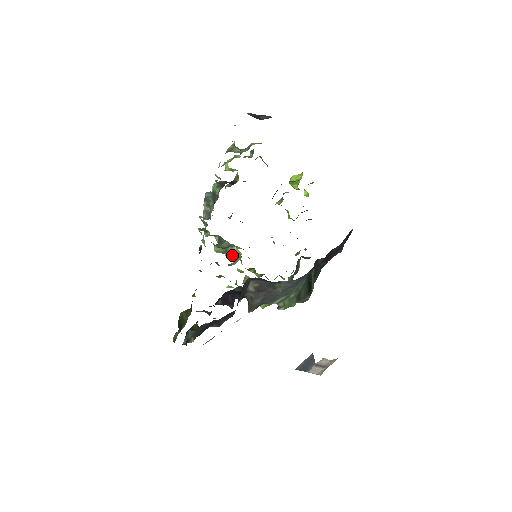
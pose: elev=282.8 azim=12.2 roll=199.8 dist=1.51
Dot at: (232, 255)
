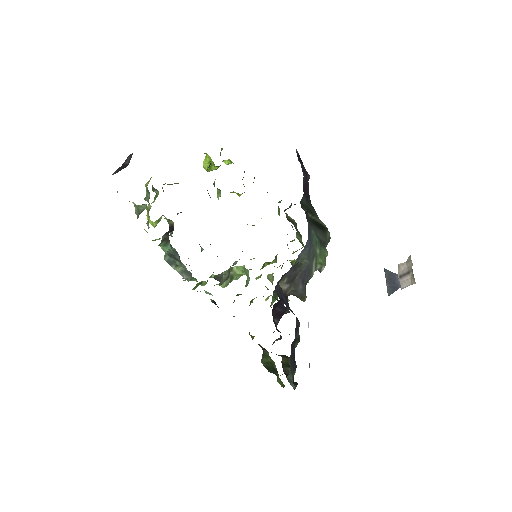
Dot at: (239, 275)
